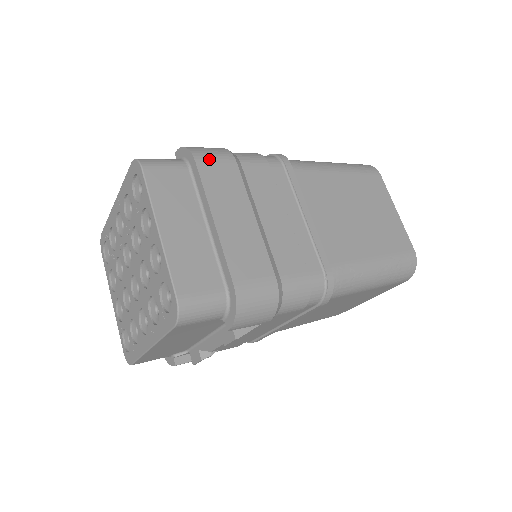
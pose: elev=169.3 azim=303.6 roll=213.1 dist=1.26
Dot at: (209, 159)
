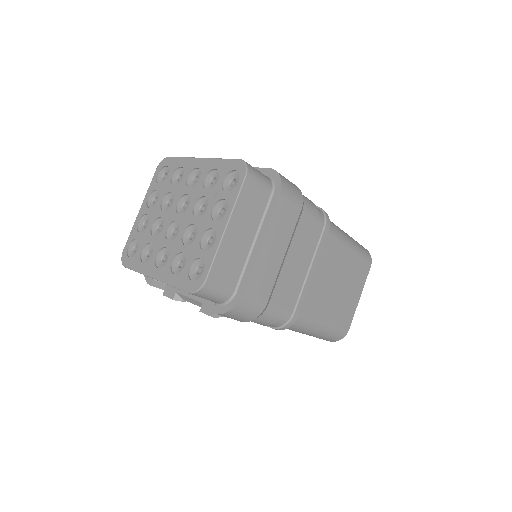
Dot at: (288, 198)
